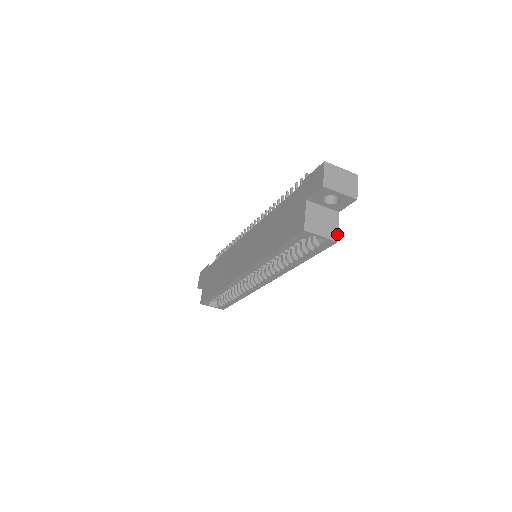
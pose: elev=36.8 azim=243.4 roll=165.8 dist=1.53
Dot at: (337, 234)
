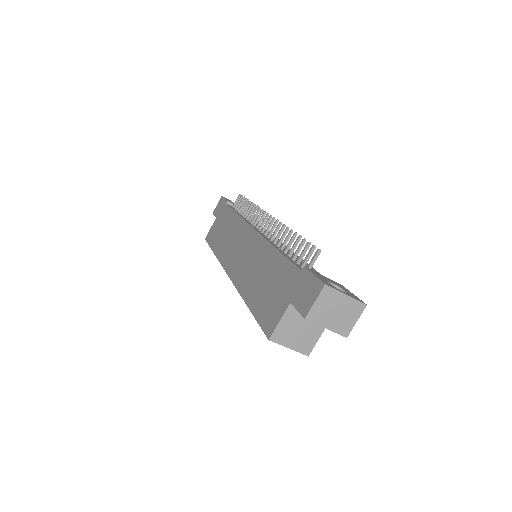
Dot at: (312, 347)
